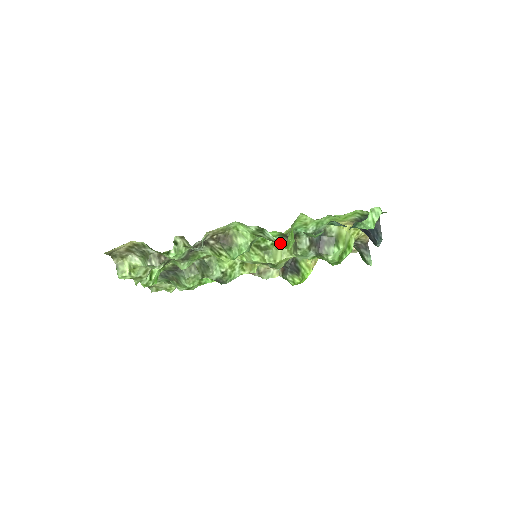
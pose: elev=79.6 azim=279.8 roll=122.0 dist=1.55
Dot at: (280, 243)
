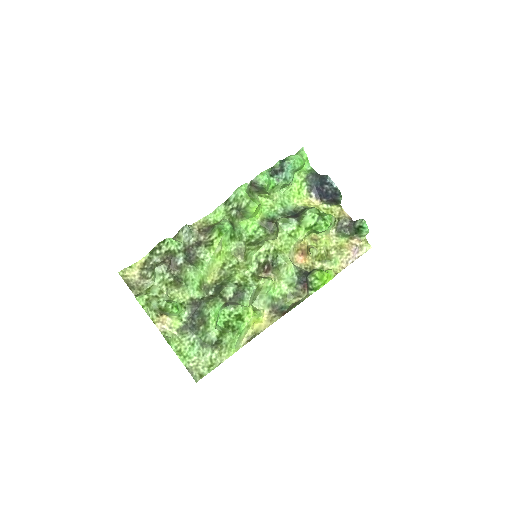
Dot at: (238, 190)
